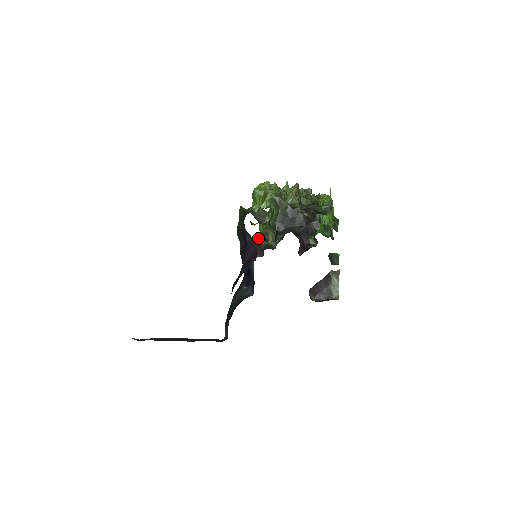
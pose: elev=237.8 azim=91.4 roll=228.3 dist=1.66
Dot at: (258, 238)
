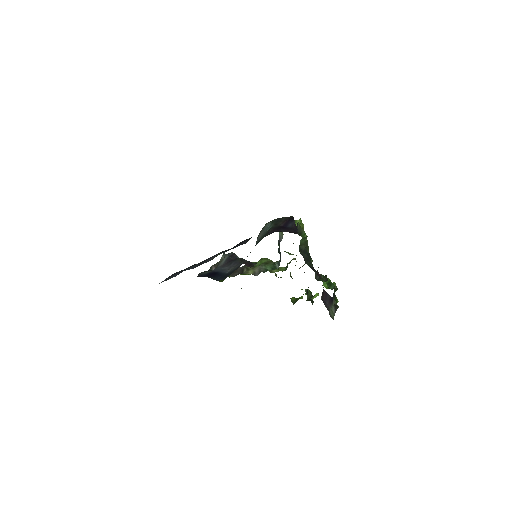
Dot at: occluded
